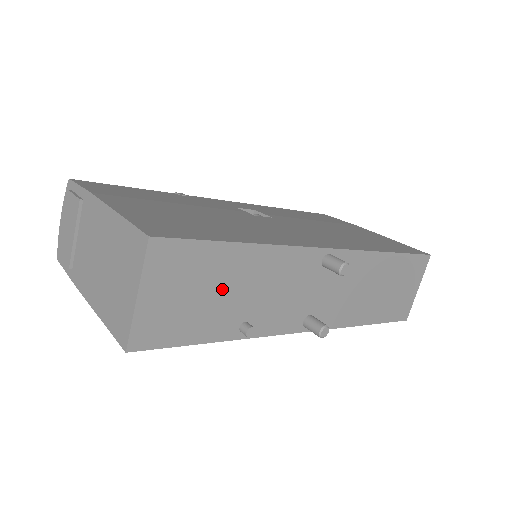
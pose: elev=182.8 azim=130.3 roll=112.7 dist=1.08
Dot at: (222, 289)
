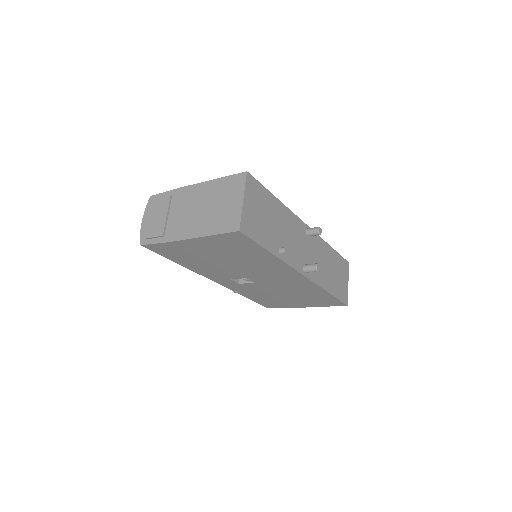
Dot at: (271, 220)
